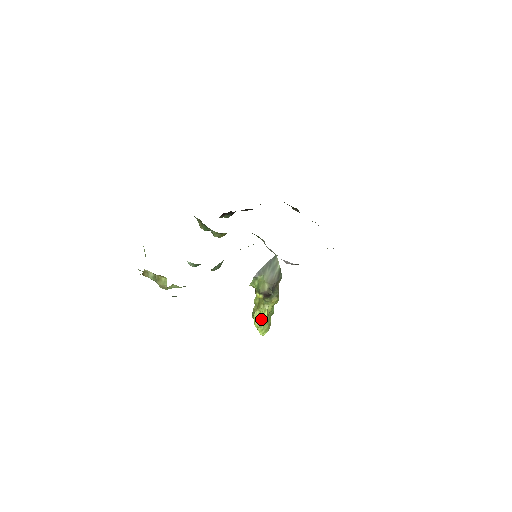
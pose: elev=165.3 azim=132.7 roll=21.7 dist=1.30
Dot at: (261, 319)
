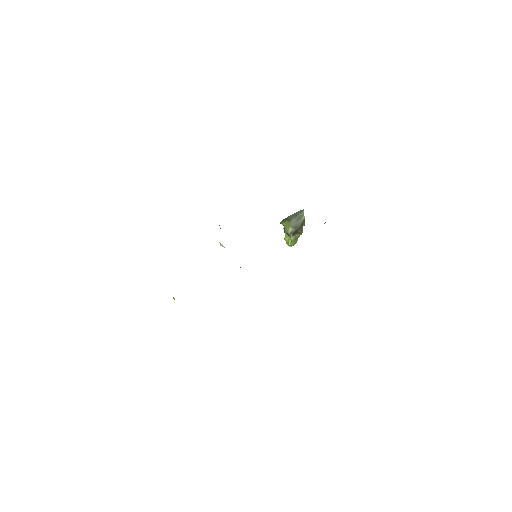
Dot at: occluded
